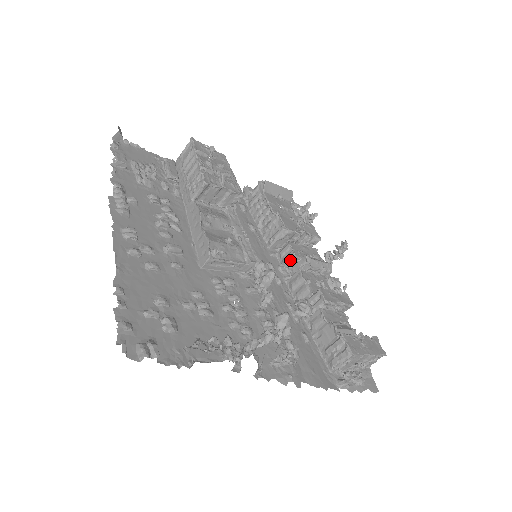
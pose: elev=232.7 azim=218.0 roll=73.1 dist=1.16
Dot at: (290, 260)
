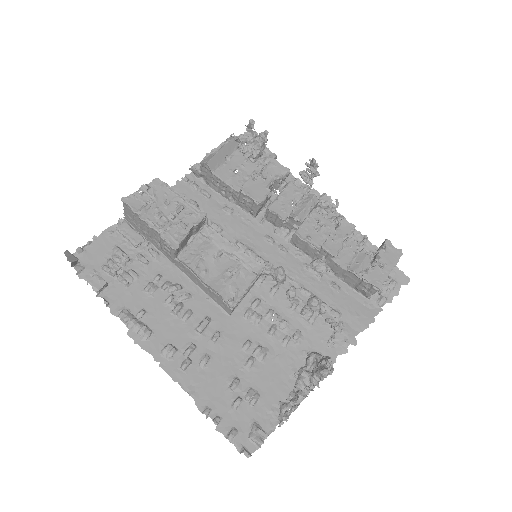
Dot at: (280, 223)
